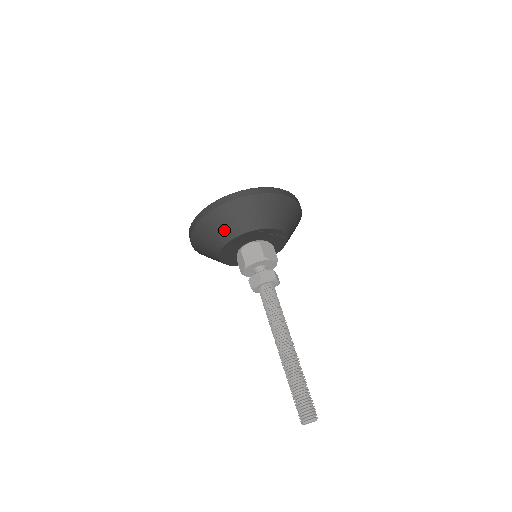
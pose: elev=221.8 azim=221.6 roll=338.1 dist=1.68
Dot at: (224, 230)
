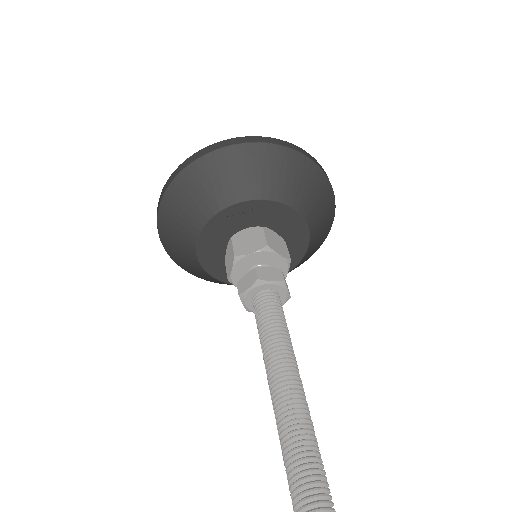
Dot at: (184, 251)
